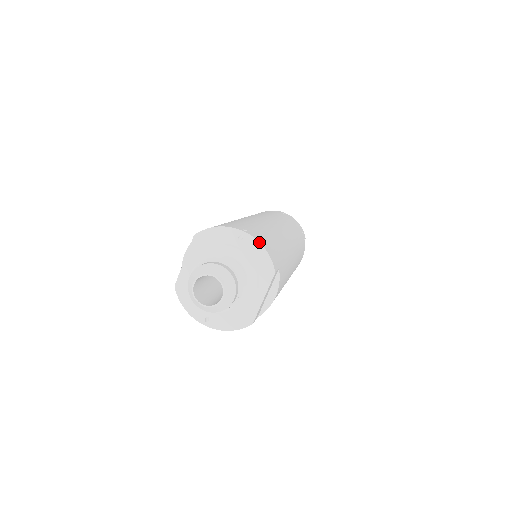
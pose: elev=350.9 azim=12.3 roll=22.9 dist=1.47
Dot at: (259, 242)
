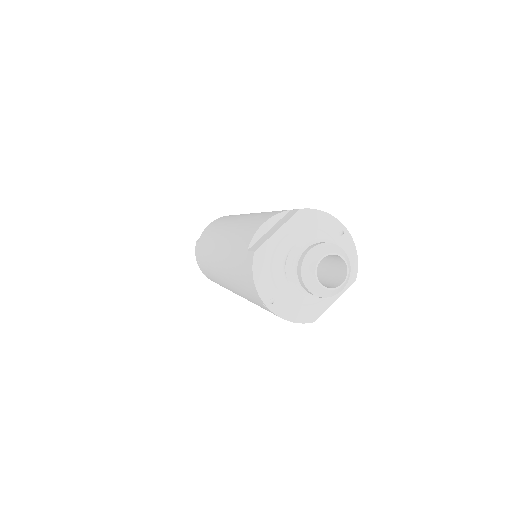
Dot at: occluded
